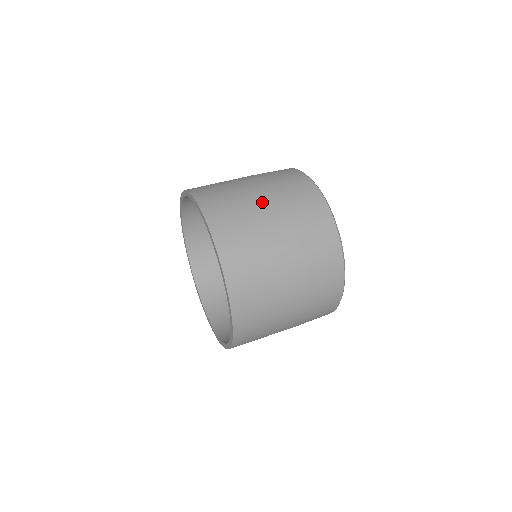
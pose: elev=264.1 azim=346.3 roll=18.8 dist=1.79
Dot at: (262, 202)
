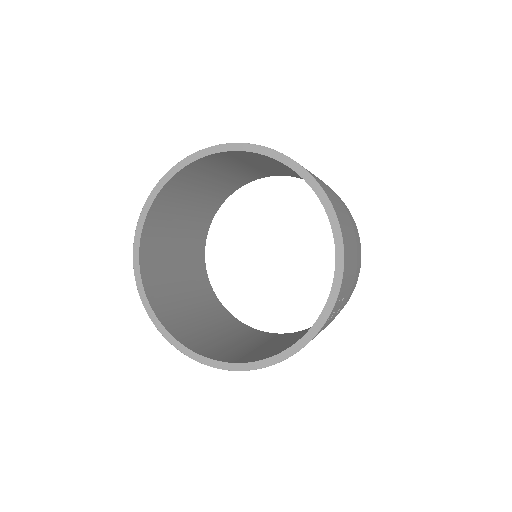
Dot at: occluded
